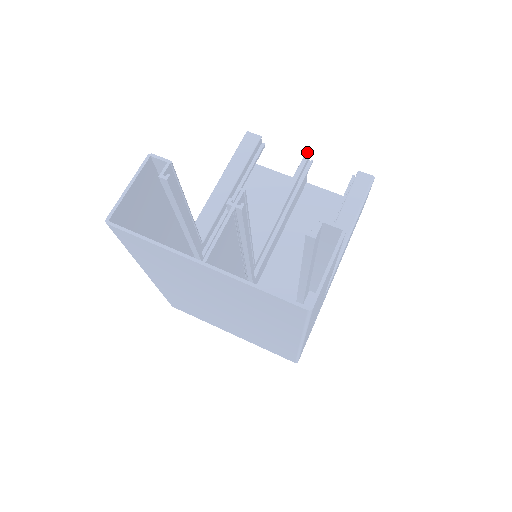
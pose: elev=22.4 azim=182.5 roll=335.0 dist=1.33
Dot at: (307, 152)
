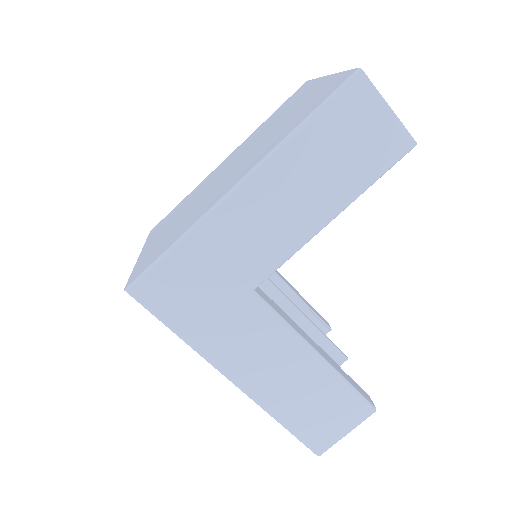
Dot at: occluded
